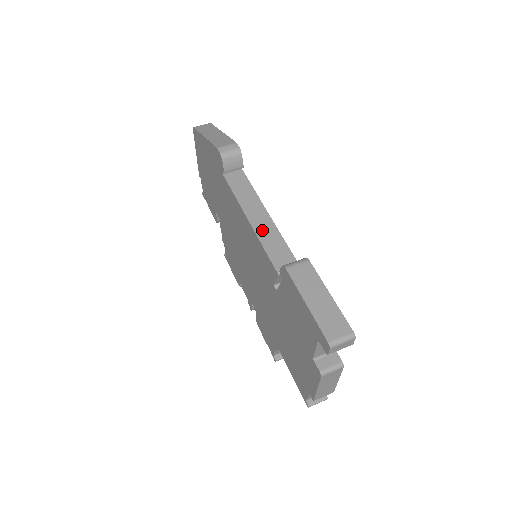
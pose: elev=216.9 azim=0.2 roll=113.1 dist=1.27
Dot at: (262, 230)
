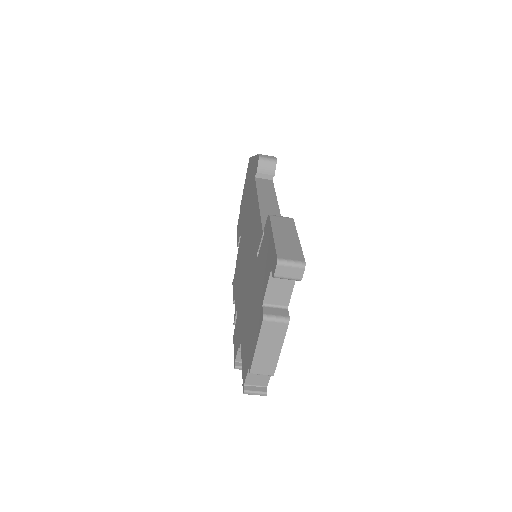
Dot at: (266, 209)
